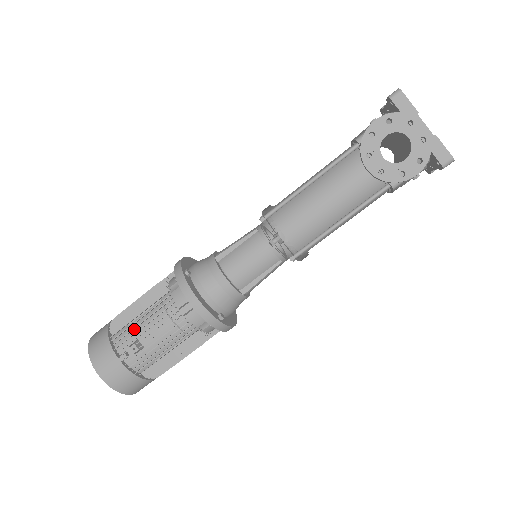
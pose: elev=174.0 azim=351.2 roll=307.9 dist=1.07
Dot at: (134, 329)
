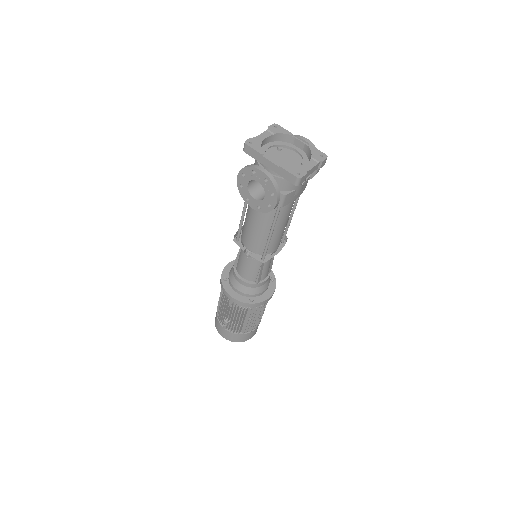
Dot at: occluded
